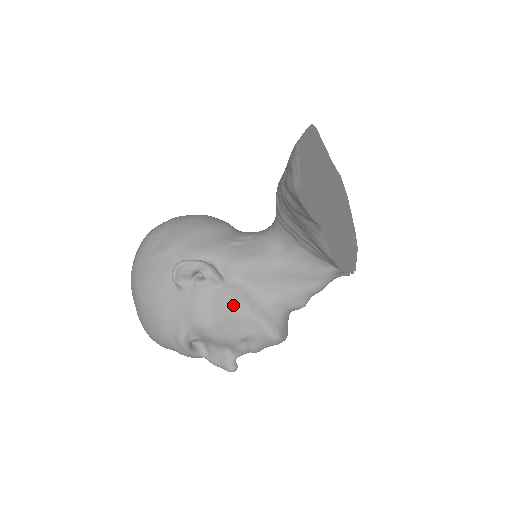
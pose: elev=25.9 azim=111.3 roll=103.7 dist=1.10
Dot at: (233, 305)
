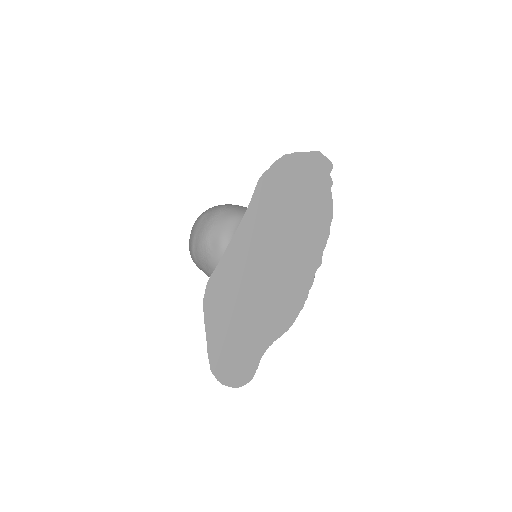
Dot at: occluded
